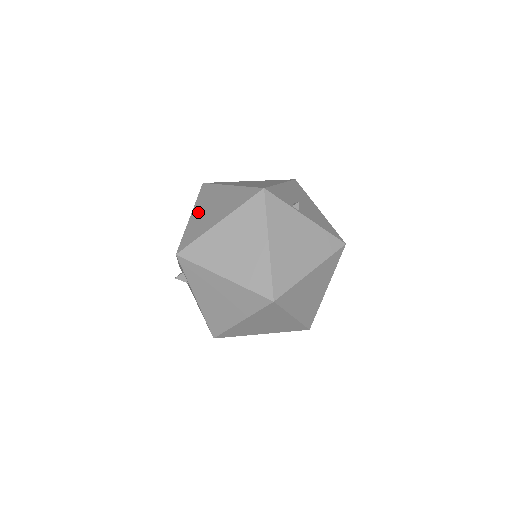
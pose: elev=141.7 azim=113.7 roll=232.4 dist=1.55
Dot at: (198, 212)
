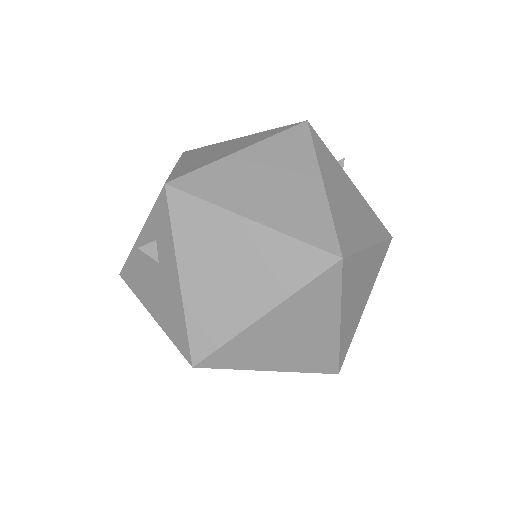
Dot at: (190, 159)
